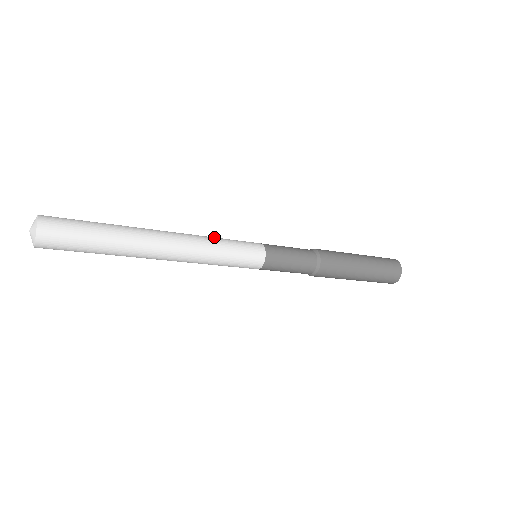
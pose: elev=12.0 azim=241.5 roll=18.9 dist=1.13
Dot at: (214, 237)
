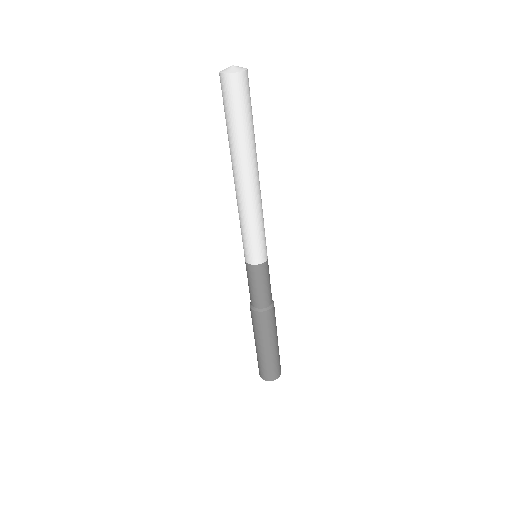
Dot at: occluded
